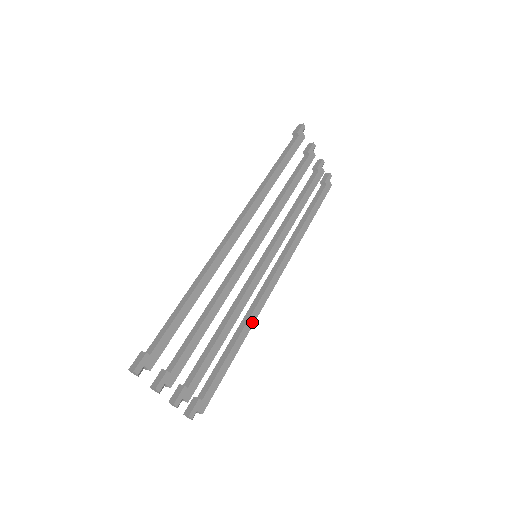
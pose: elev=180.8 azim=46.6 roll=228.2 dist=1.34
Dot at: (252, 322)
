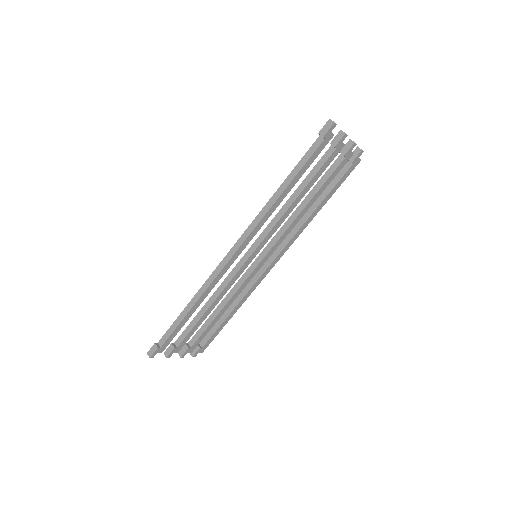
Dot at: (247, 297)
